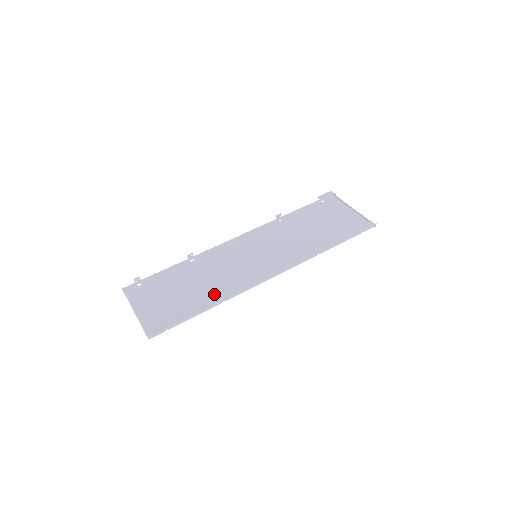
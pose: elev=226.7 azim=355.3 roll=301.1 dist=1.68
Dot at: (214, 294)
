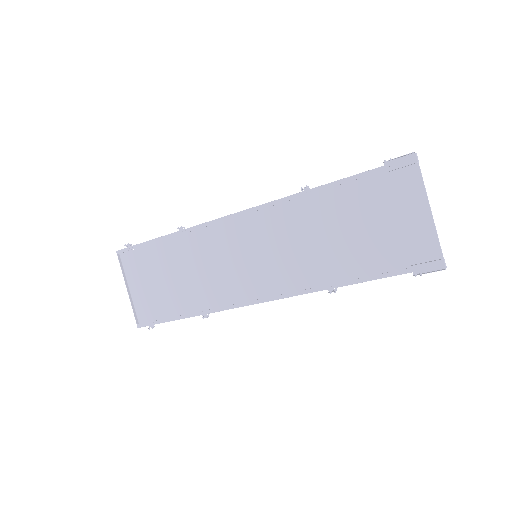
Dot at: (200, 298)
